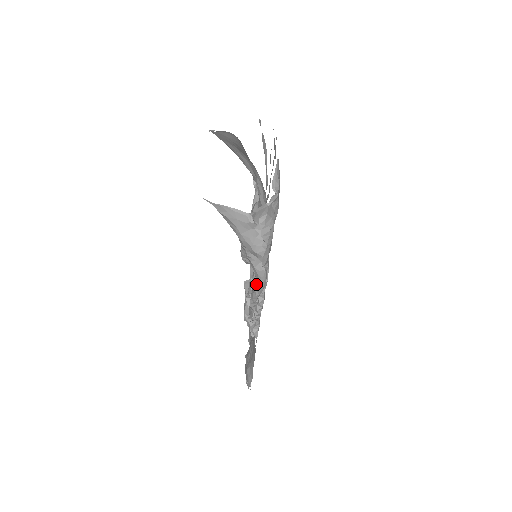
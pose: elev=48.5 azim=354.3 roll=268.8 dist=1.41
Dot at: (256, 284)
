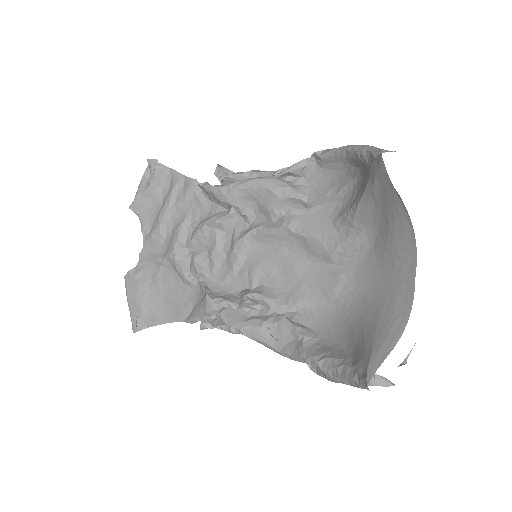
Dot at: (272, 347)
